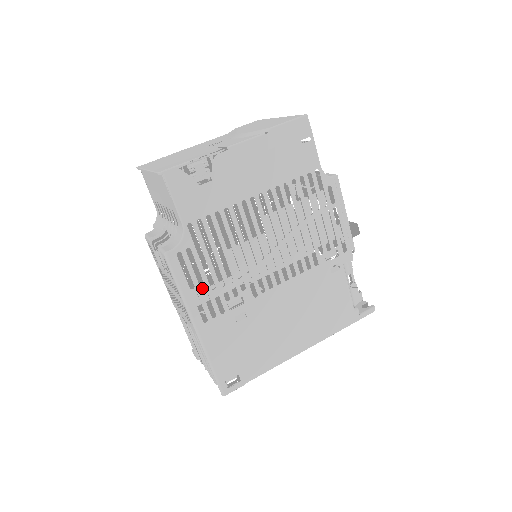
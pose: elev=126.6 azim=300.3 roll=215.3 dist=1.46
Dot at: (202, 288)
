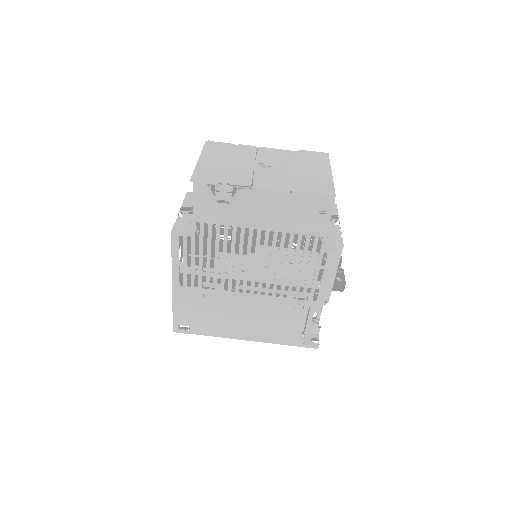
Dot at: occluded
